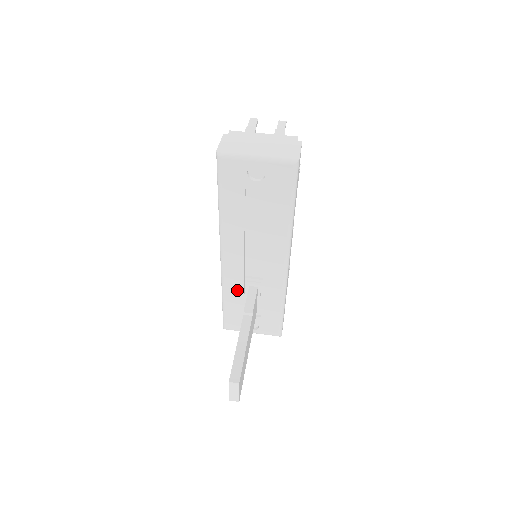
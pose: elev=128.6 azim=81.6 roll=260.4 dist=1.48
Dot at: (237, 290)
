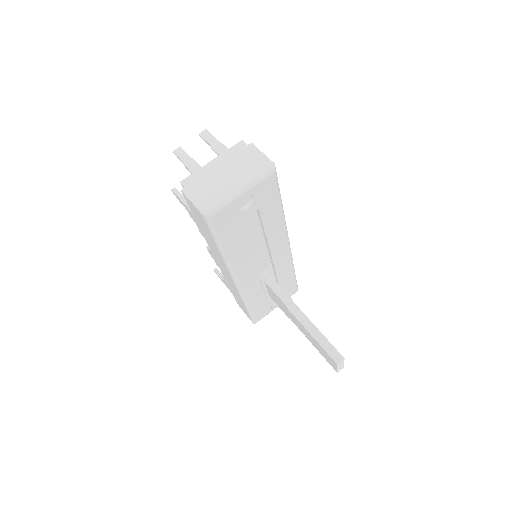
Dot at: (257, 292)
